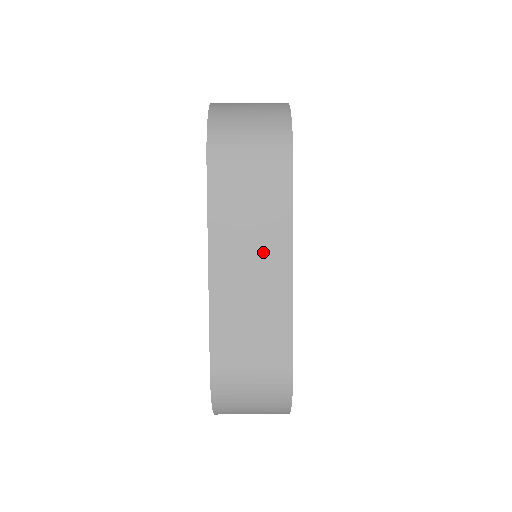
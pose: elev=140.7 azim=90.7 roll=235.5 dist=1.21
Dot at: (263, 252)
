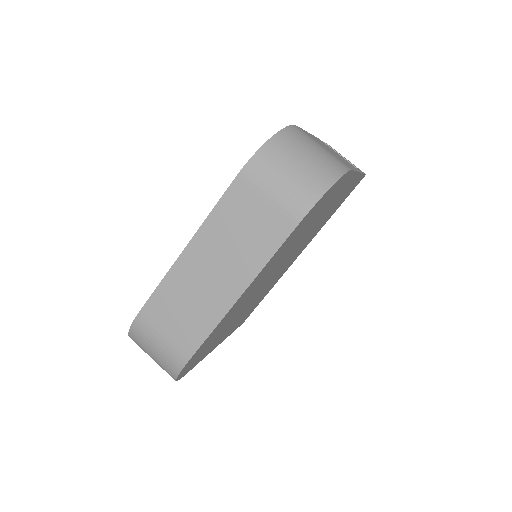
Dot at: (229, 268)
